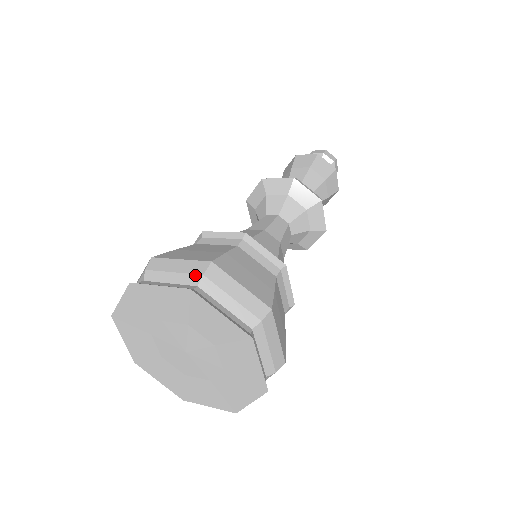
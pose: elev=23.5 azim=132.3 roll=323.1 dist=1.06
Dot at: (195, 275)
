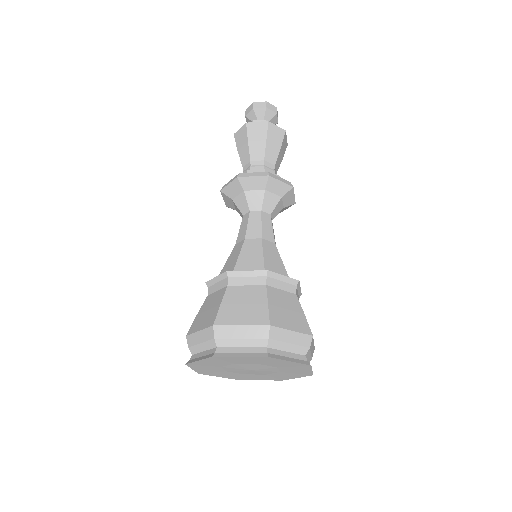
Dot at: (305, 348)
